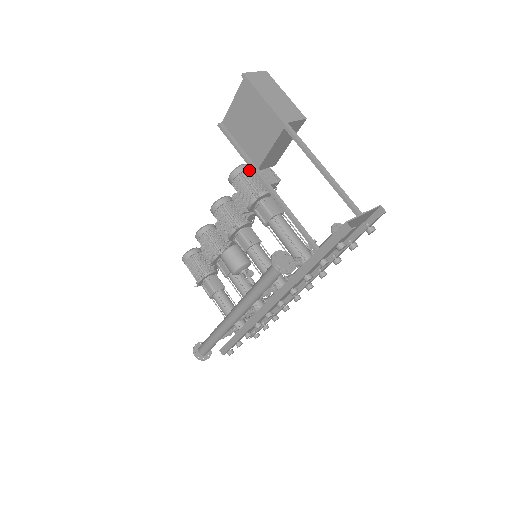
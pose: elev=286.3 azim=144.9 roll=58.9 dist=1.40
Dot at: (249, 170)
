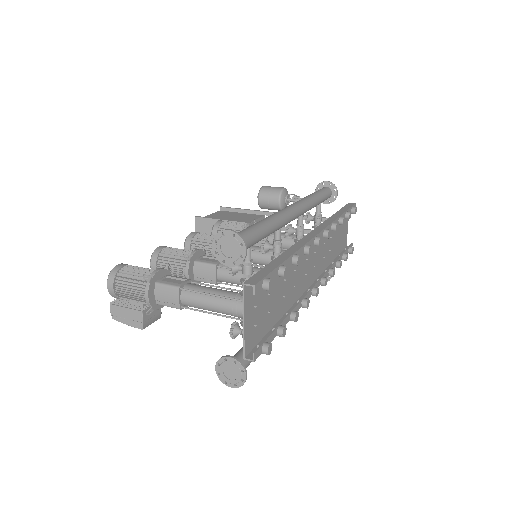
Dot at: occluded
